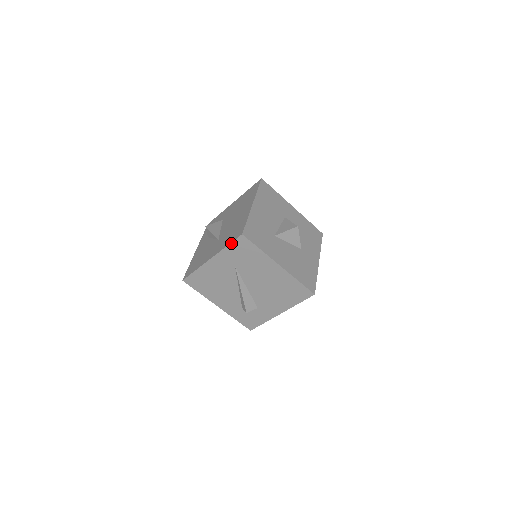
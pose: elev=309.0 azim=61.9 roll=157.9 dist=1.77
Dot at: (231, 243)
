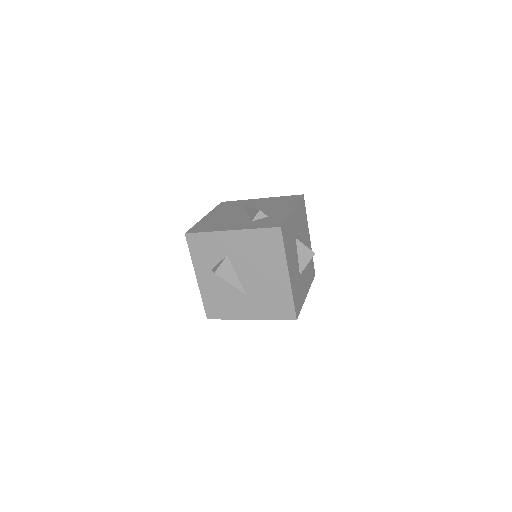
Dot at: occluded
